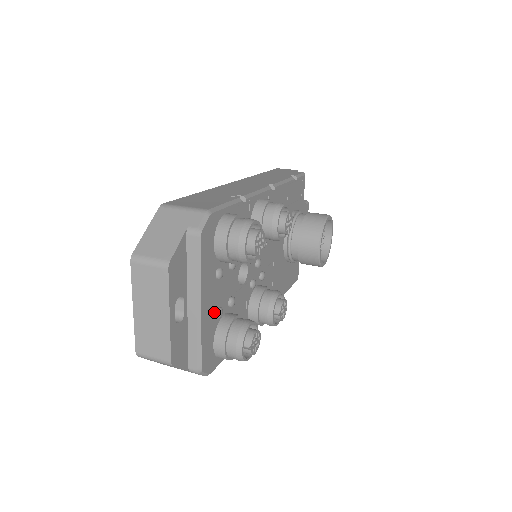
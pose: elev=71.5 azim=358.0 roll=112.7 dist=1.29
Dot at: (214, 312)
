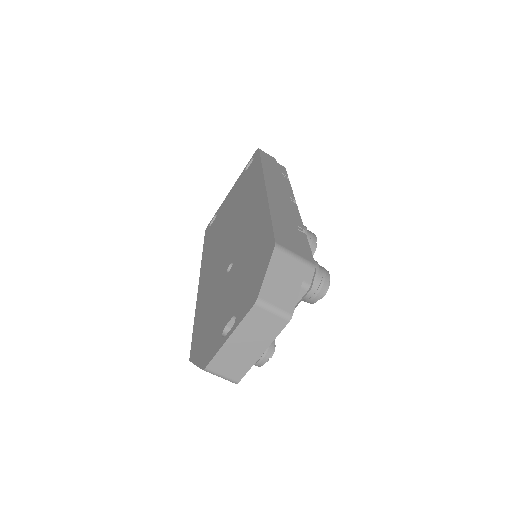
Dot at: occluded
